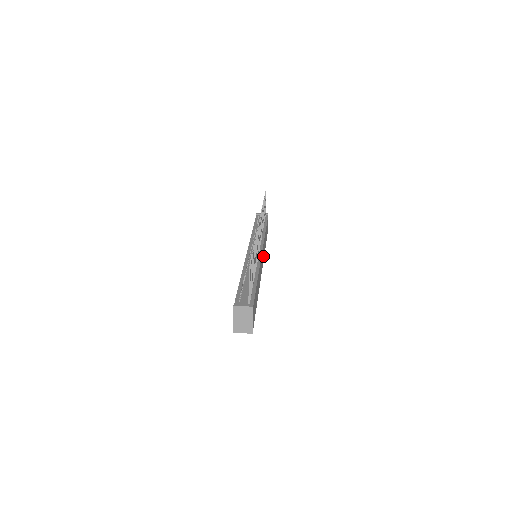
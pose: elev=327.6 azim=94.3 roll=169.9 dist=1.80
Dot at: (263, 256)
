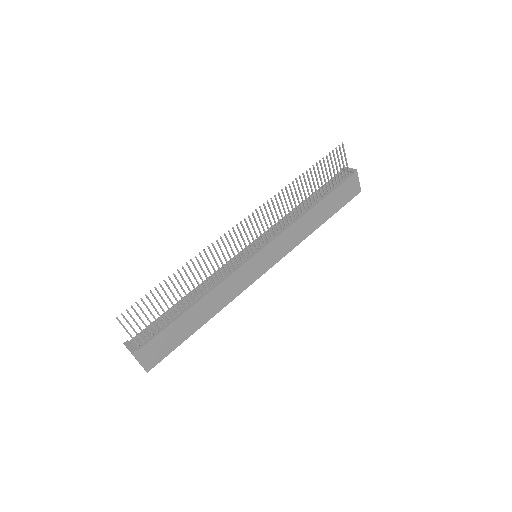
Dot at: (283, 250)
